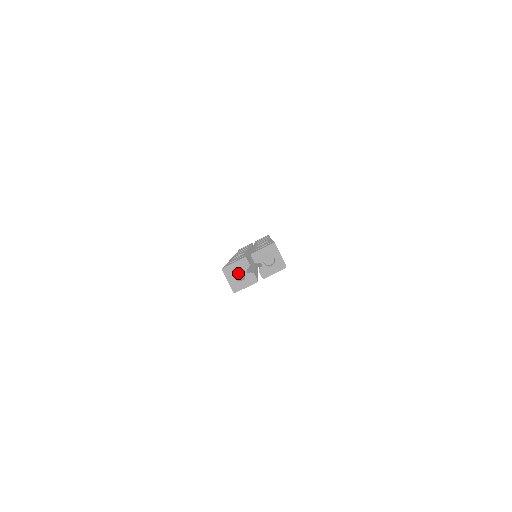
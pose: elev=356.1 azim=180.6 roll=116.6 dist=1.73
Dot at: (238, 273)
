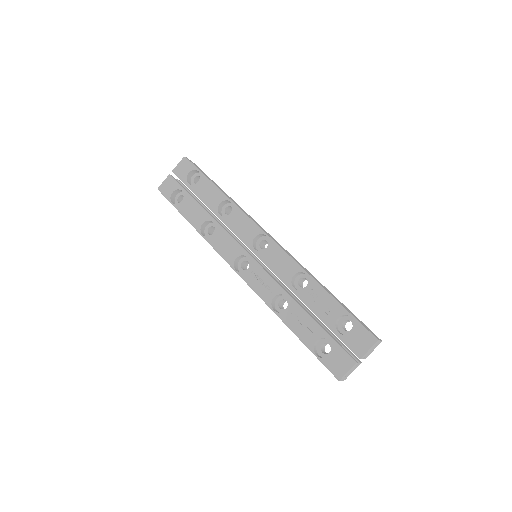
Dot at: occluded
